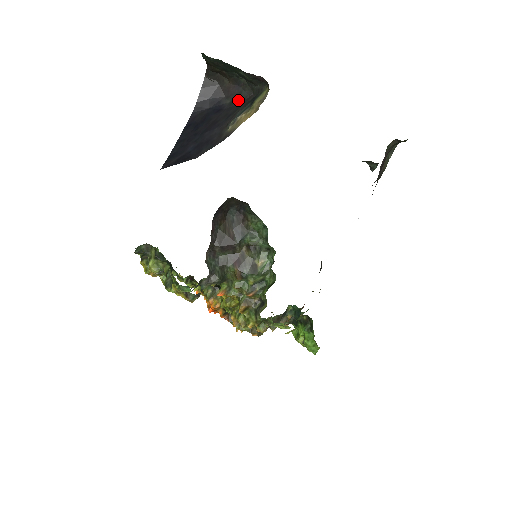
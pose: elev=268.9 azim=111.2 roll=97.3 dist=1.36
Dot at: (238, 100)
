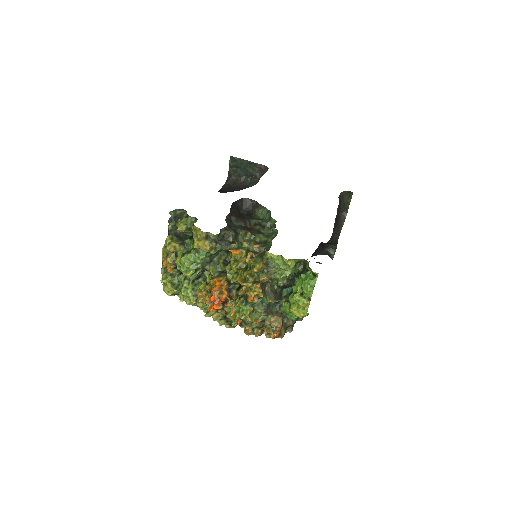
Dot at: occluded
